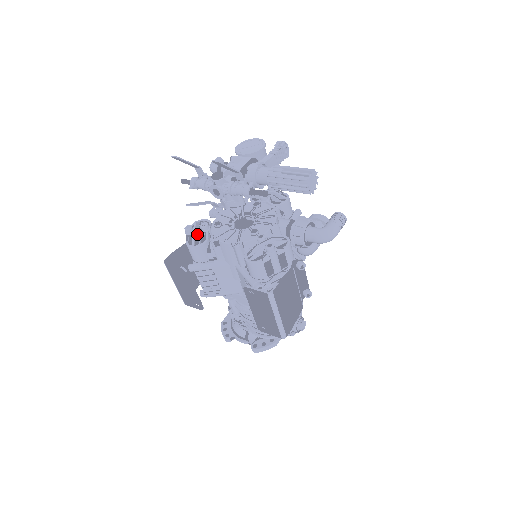
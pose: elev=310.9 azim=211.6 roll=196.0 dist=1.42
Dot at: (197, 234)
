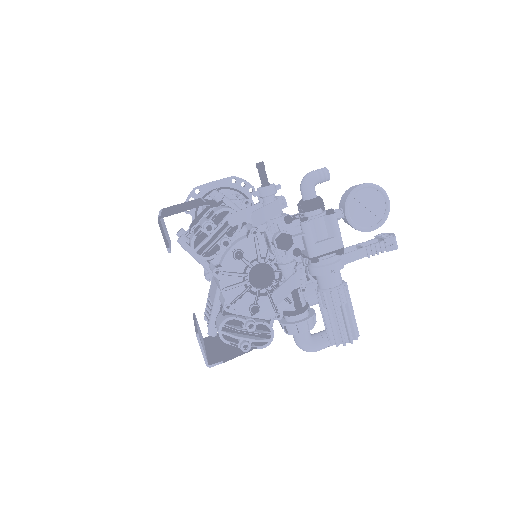
Dot at: occluded
